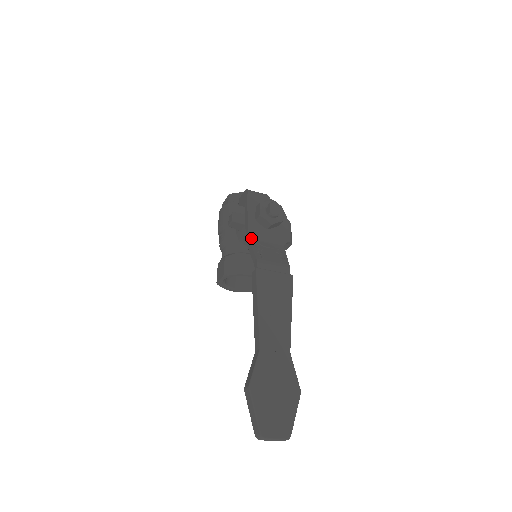
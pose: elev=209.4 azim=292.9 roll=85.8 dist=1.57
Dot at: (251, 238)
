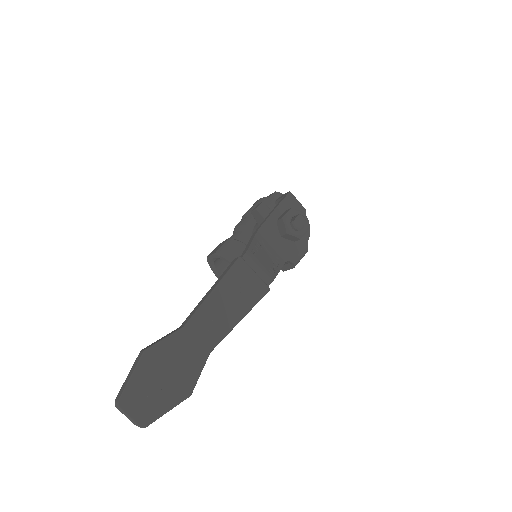
Dot at: (260, 232)
